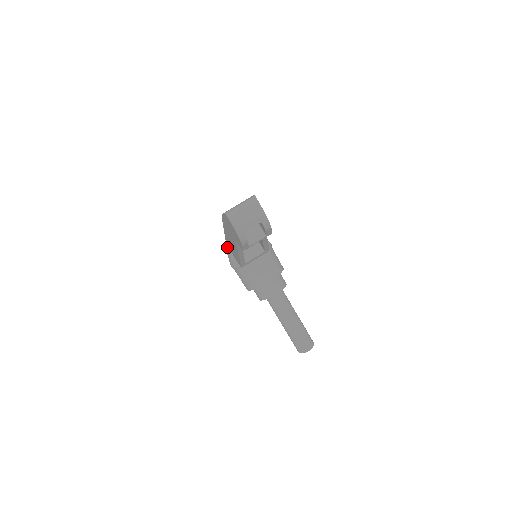
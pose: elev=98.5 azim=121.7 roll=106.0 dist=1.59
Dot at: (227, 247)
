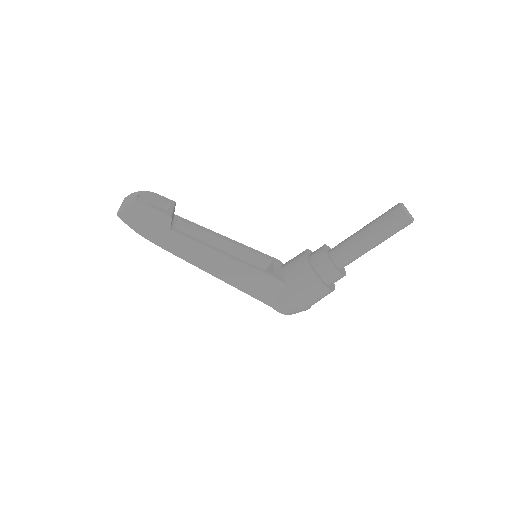
Dot at: (273, 306)
